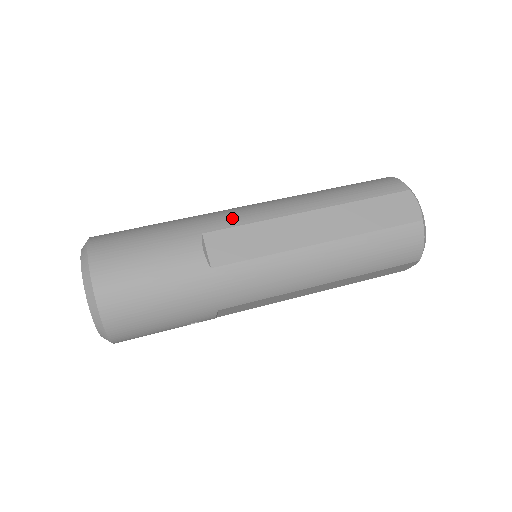
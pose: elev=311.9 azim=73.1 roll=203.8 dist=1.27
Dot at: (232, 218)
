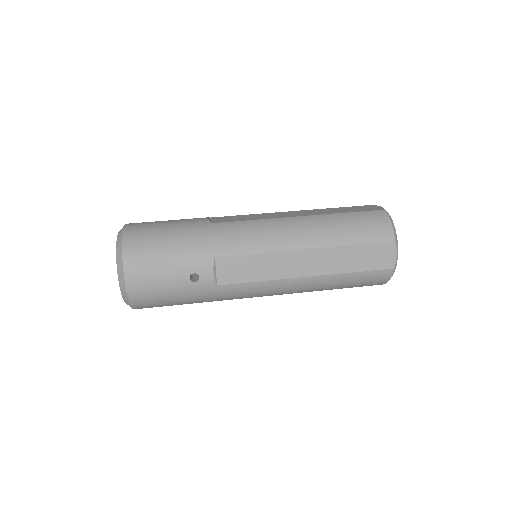
Dot at: occluded
